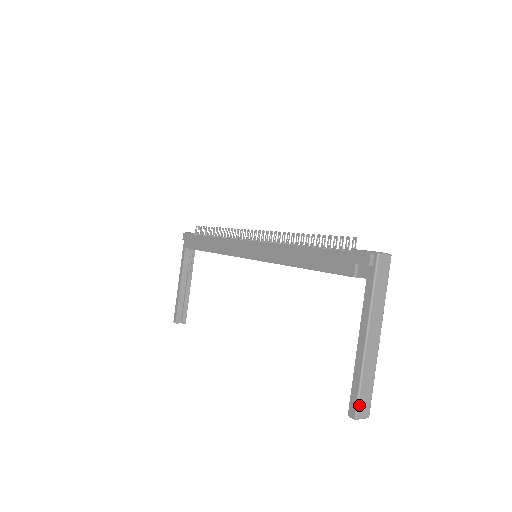
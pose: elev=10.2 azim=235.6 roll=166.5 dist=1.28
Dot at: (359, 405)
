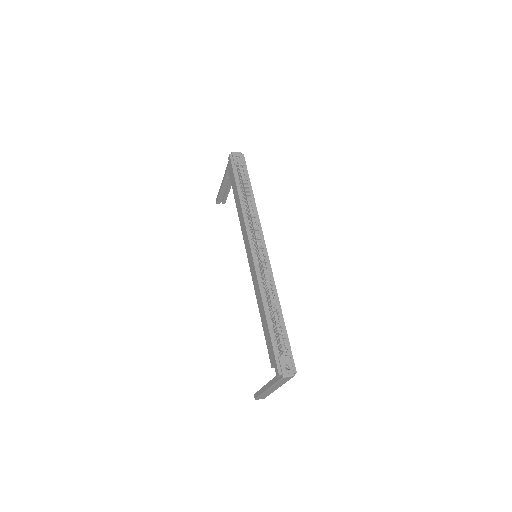
Dot at: (258, 398)
